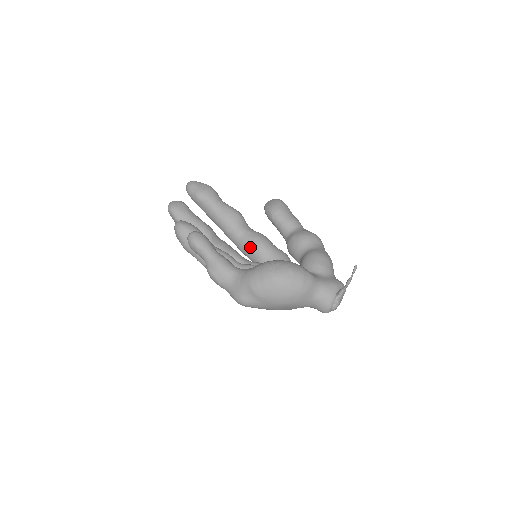
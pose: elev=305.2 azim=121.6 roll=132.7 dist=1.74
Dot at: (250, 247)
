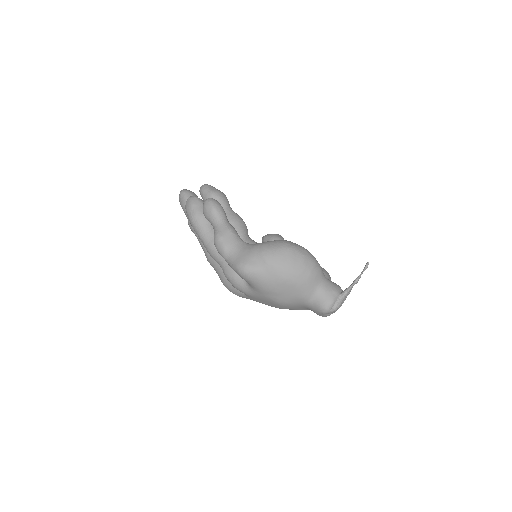
Dot at: occluded
